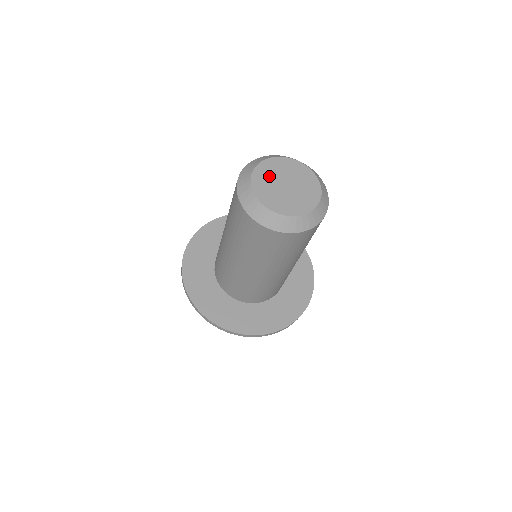
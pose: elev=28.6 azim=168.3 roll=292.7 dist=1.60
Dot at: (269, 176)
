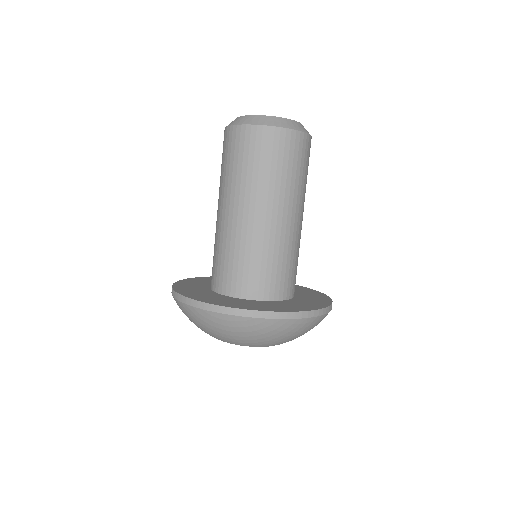
Dot at: occluded
